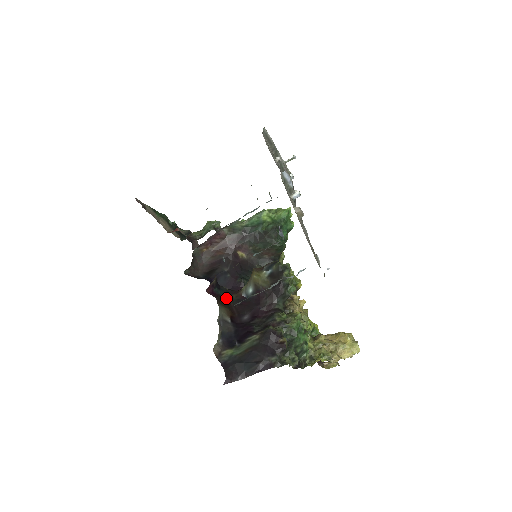
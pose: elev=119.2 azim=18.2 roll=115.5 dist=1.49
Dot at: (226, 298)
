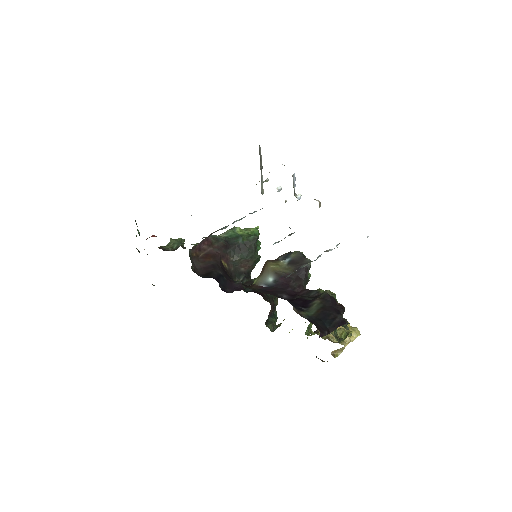
Dot at: occluded
